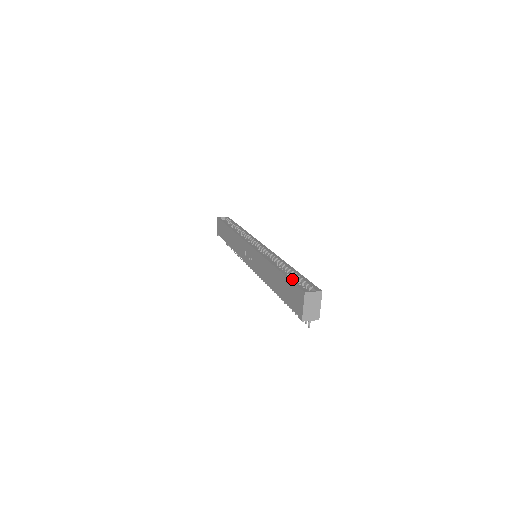
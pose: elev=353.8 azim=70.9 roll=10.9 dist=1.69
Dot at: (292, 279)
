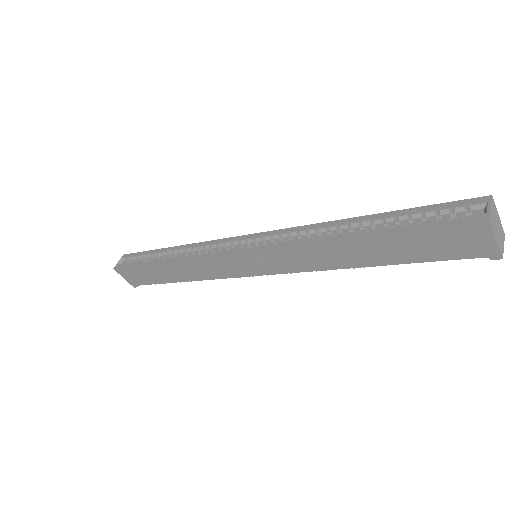
Dot at: (419, 226)
